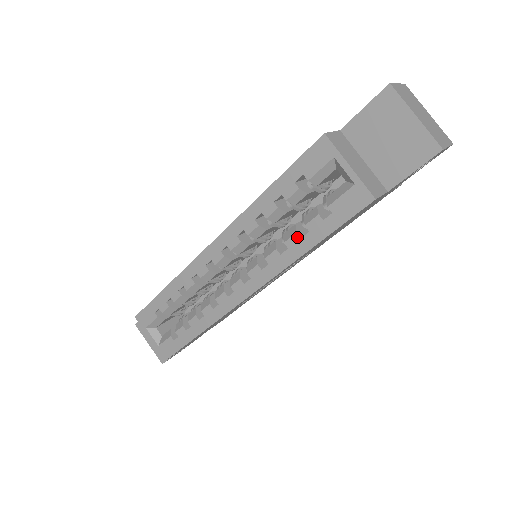
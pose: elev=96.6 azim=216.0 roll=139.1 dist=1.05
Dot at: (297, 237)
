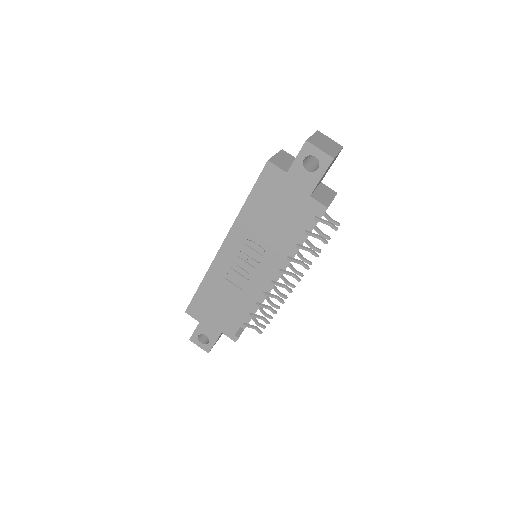
Dot at: occluded
